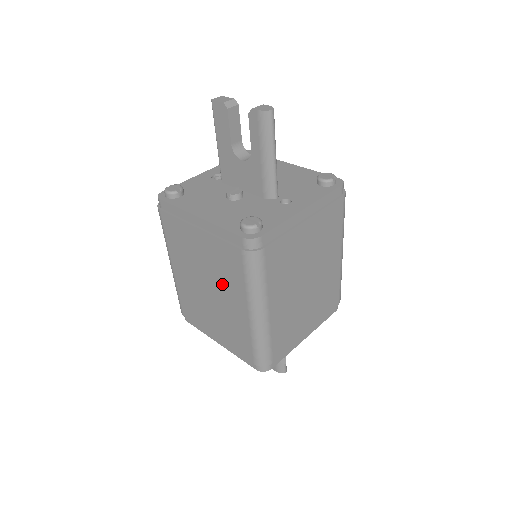
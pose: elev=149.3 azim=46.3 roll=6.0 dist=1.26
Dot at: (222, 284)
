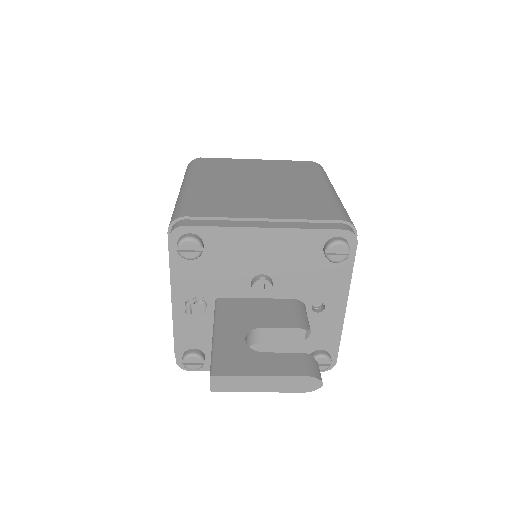
Dot at: (286, 179)
